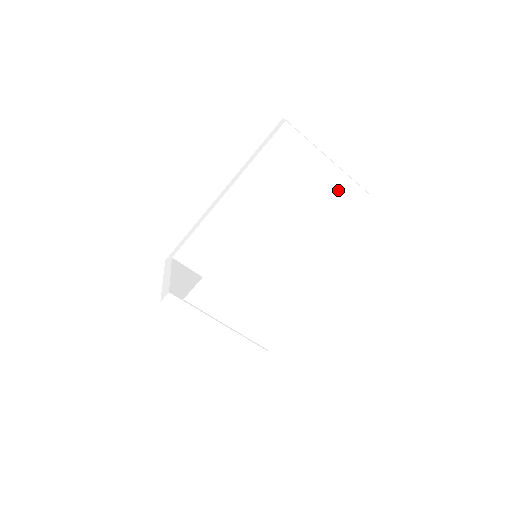
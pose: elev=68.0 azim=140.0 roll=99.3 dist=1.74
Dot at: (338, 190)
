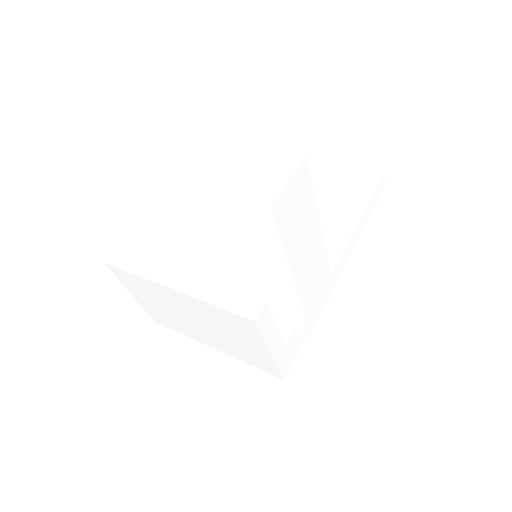
Dot at: (341, 182)
